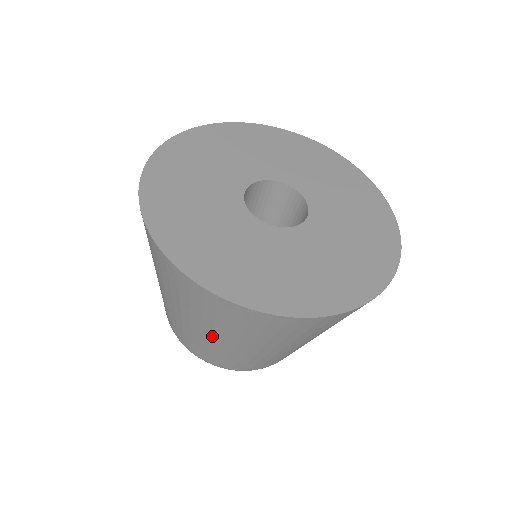
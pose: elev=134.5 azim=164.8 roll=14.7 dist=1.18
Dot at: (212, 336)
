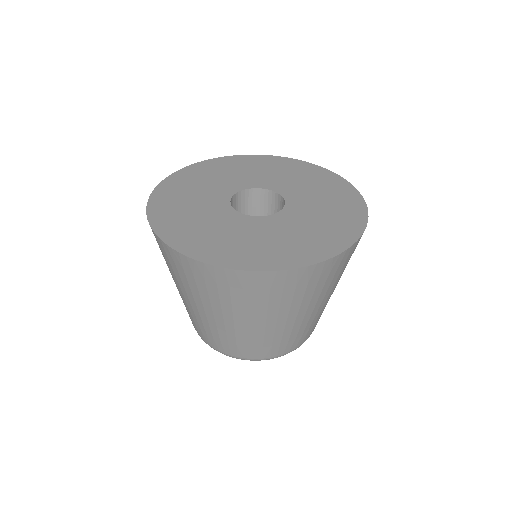
Dot at: (179, 290)
